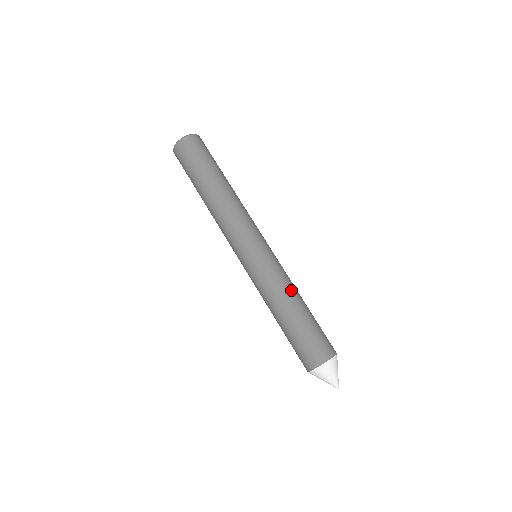
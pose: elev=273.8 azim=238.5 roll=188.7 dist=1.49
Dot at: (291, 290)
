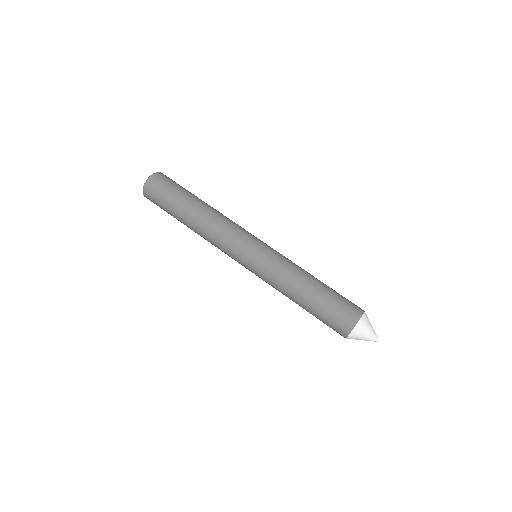
Dot at: (299, 273)
